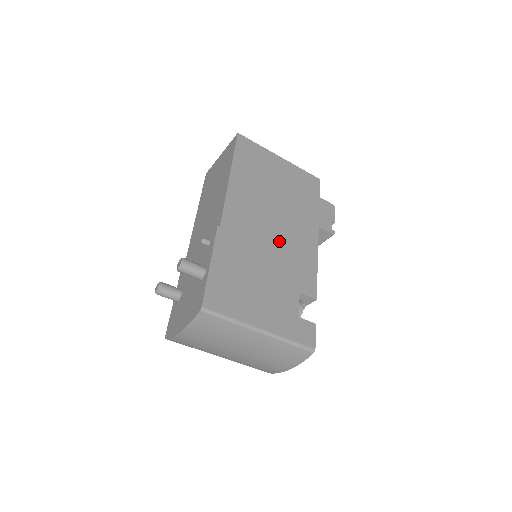
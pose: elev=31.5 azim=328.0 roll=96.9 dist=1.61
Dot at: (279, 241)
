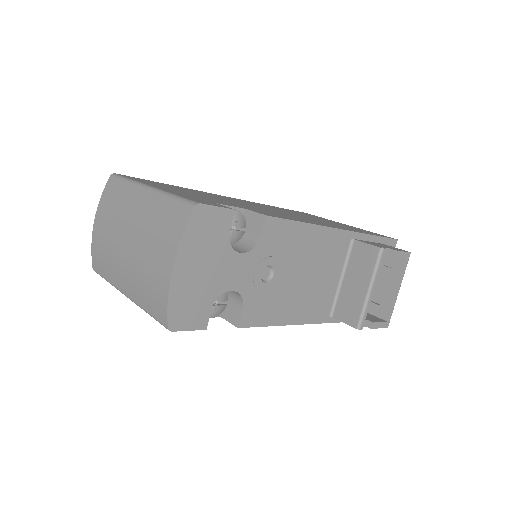
Dot at: (269, 210)
